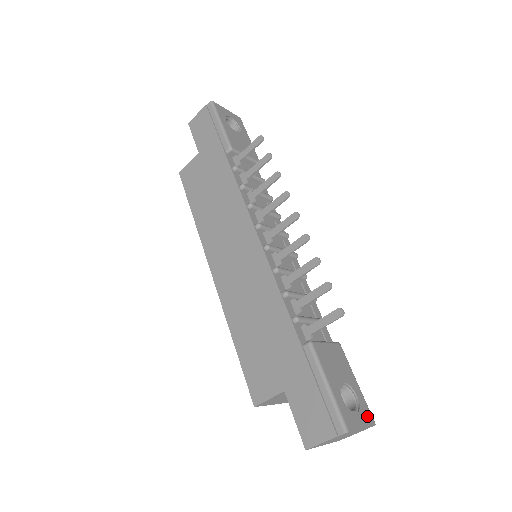
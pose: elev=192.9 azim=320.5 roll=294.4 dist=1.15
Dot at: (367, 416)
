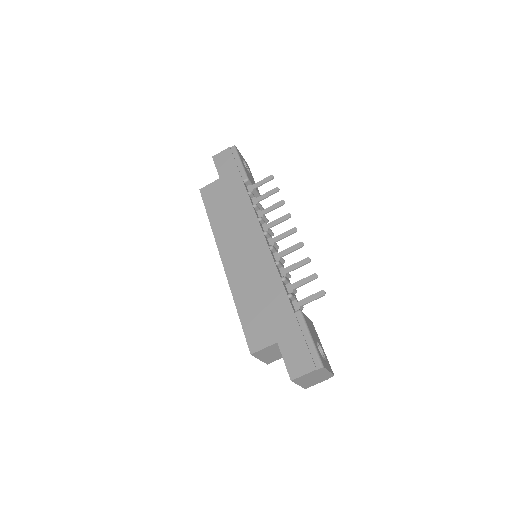
Dot at: (330, 368)
